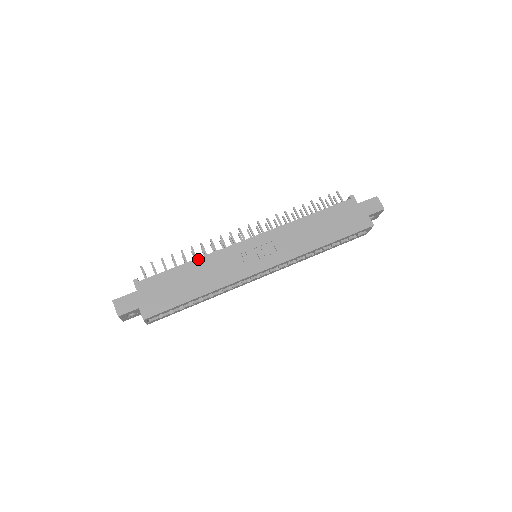
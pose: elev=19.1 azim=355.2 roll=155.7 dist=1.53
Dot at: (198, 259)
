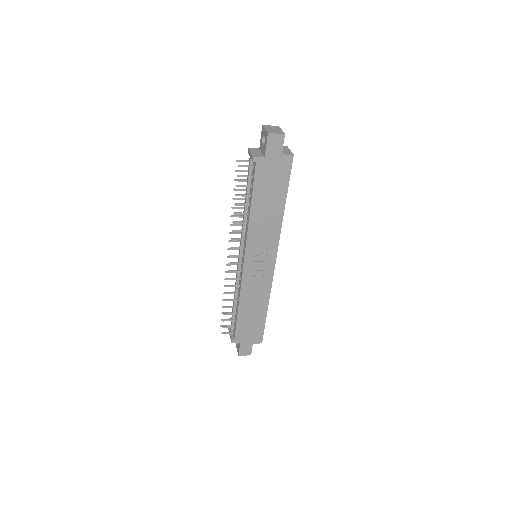
Dot at: (240, 302)
